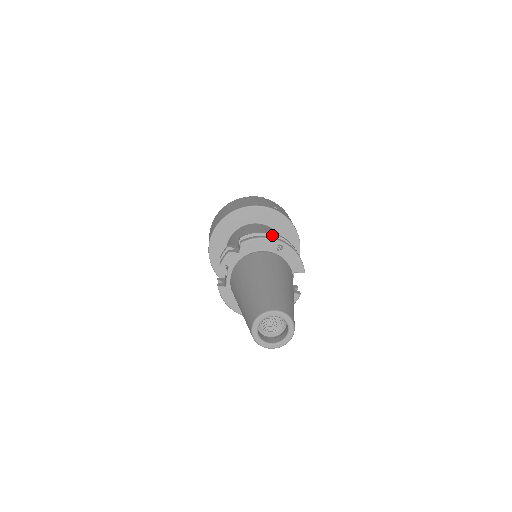
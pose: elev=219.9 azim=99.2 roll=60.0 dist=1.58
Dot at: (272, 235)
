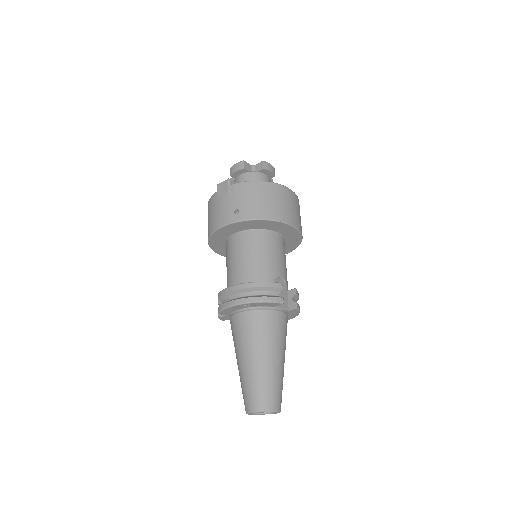
Dot at: (235, 291)
